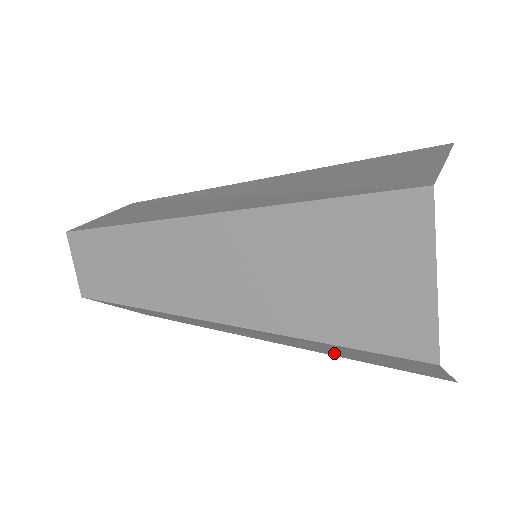
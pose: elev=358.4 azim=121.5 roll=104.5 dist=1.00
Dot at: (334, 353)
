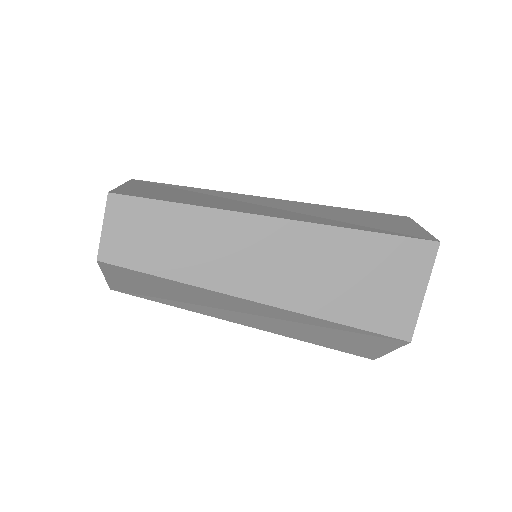
Dot at: (309, 337)
